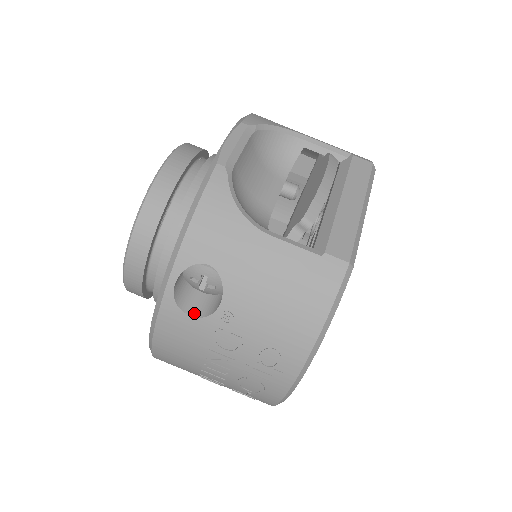
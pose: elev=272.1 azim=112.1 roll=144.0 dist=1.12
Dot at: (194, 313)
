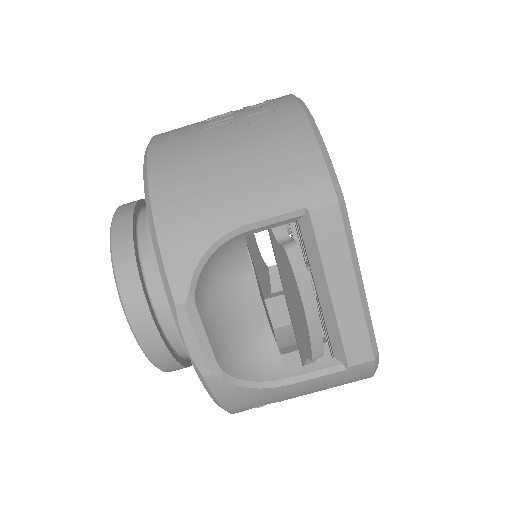
Dot at: occluded
